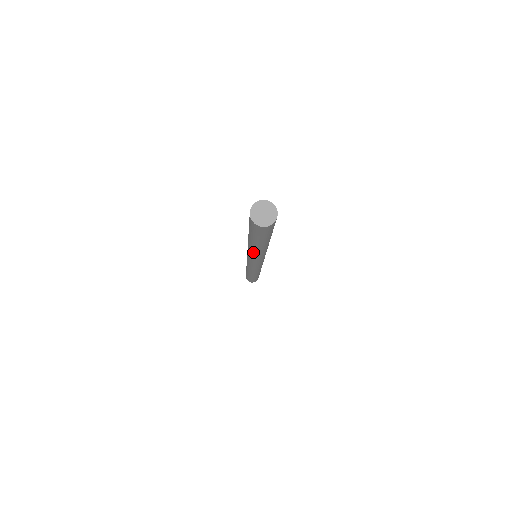
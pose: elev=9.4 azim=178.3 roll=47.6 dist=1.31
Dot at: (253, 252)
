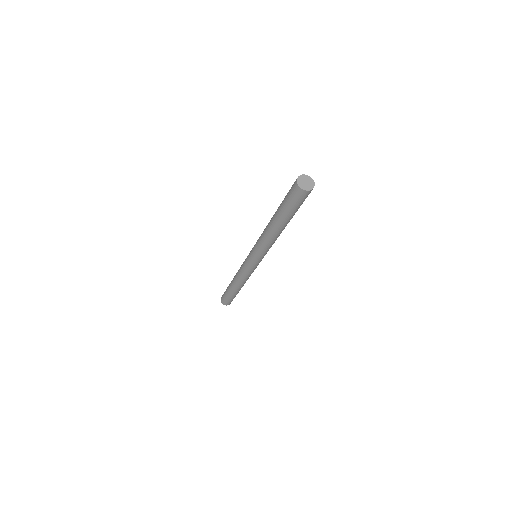
Dot at: (266, 235)
